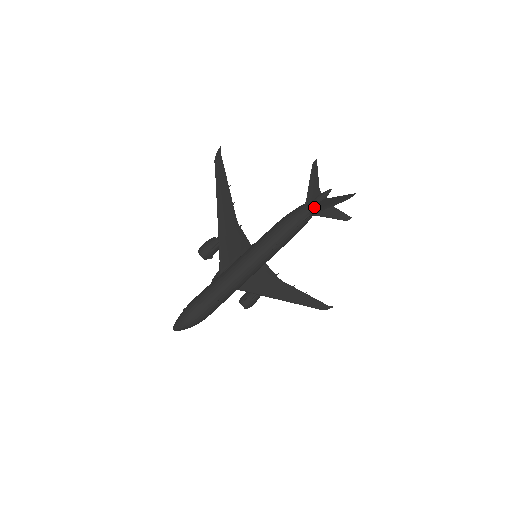
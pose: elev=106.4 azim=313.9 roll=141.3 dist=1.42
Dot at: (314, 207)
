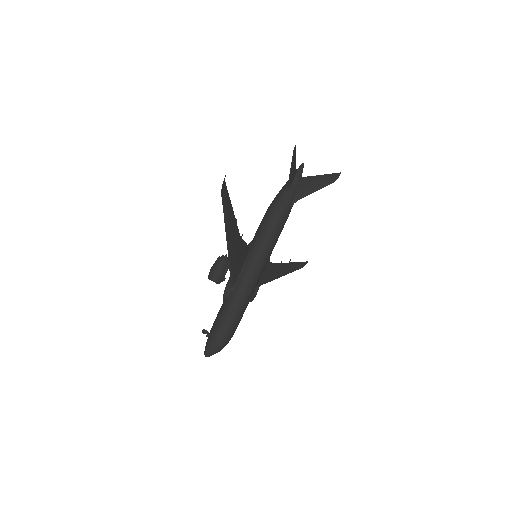
Dot at: (297, 190)
